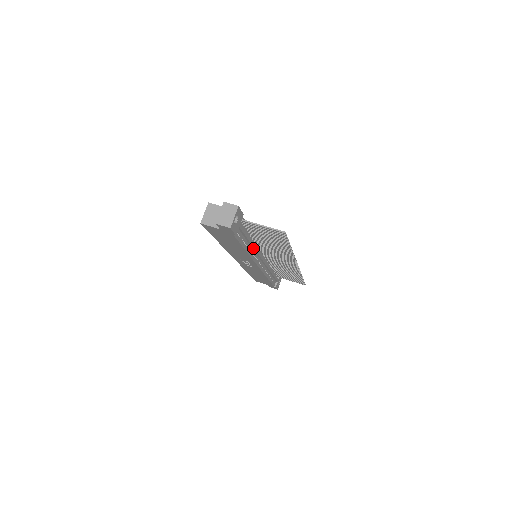
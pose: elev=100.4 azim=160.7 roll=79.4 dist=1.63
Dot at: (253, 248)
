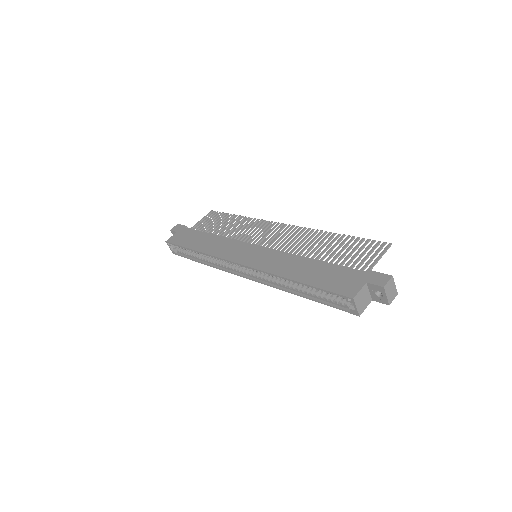
Dot at: occluded
